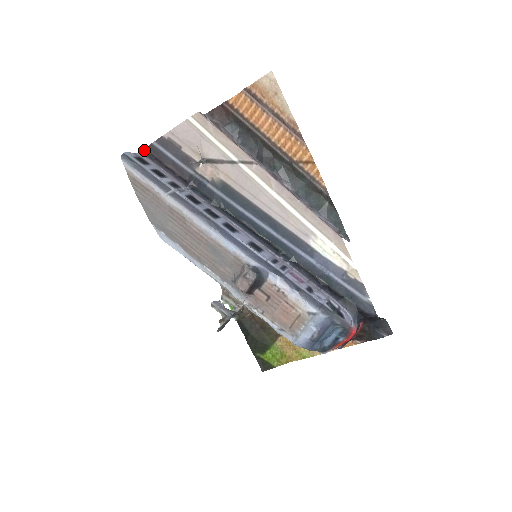
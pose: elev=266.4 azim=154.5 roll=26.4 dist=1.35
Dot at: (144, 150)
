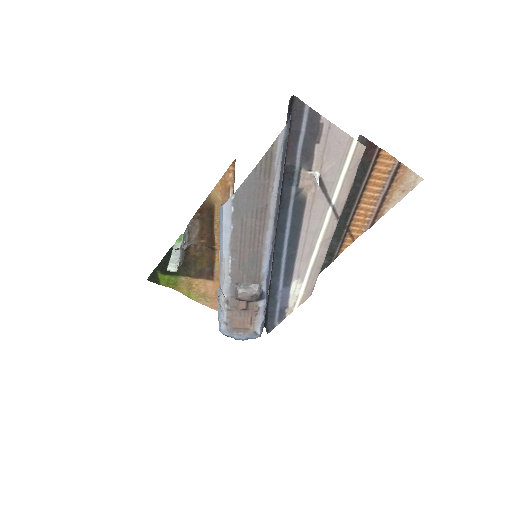
Dot at: (292, 98)
